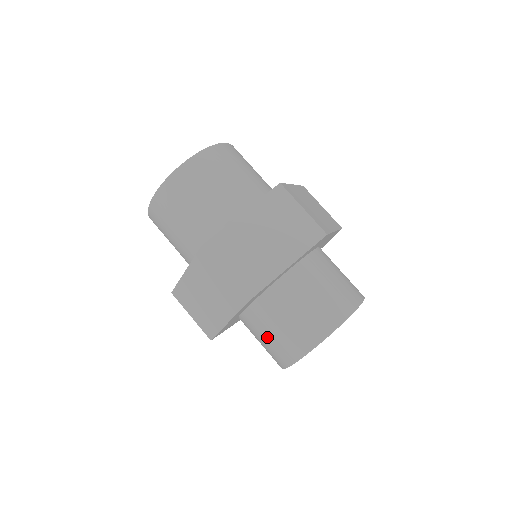
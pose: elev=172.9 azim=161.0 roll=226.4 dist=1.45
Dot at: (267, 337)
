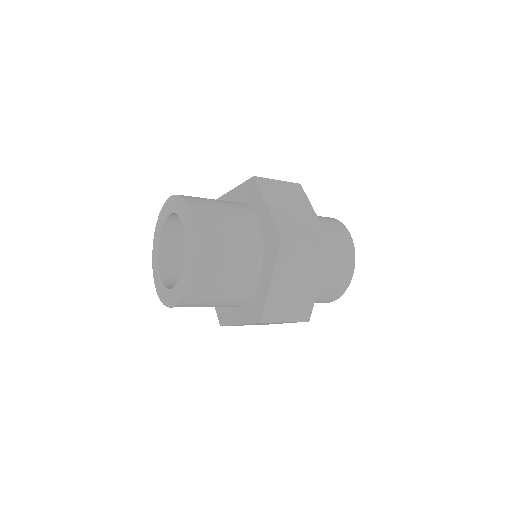
Dot at: occluded
